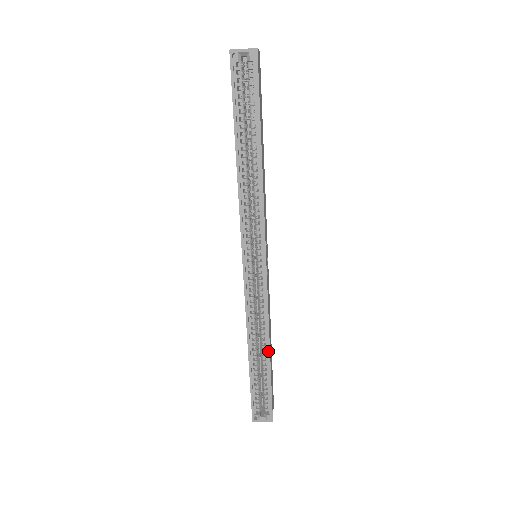
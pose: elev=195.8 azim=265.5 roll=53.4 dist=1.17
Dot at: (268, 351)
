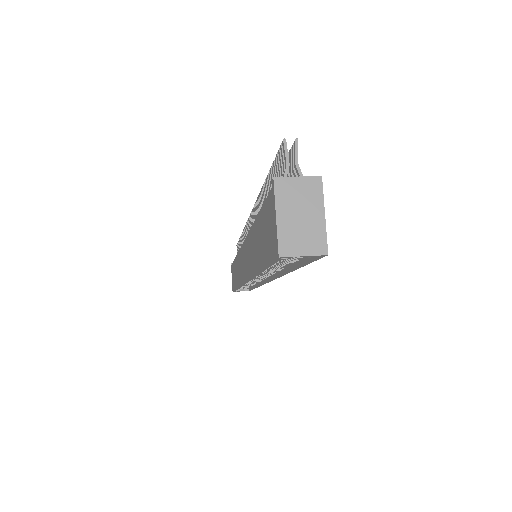
Dot at: (256, 287)
